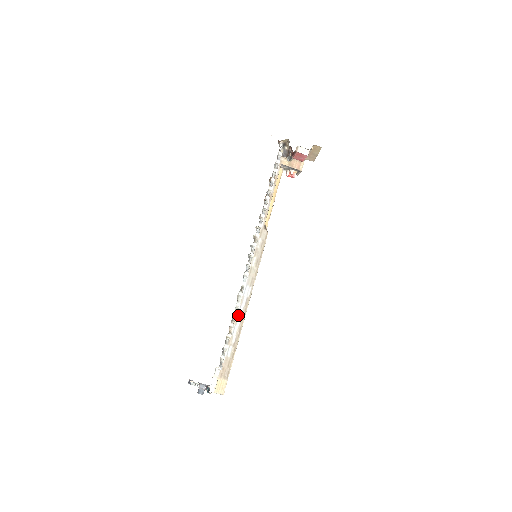
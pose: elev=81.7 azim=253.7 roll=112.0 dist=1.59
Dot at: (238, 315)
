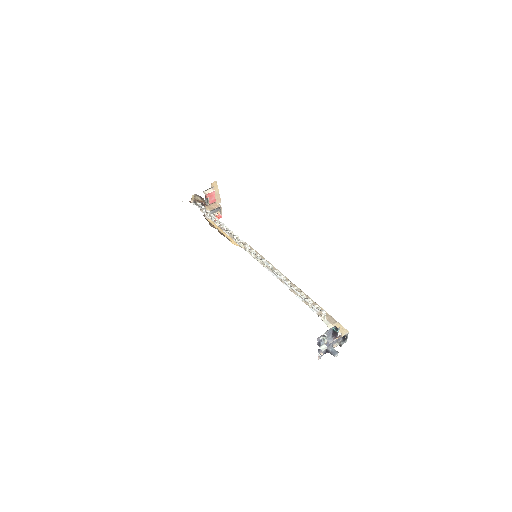
Dot at: (291, 289)
